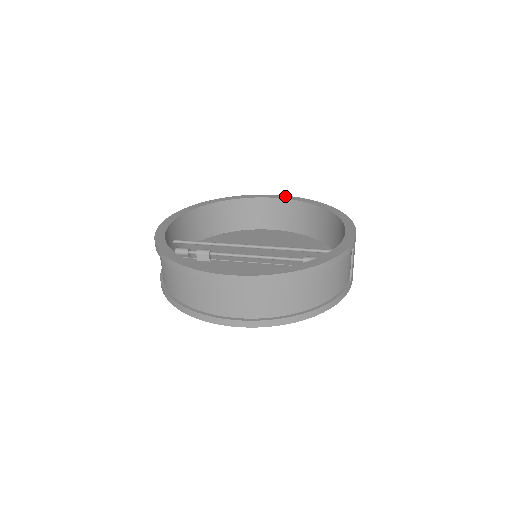
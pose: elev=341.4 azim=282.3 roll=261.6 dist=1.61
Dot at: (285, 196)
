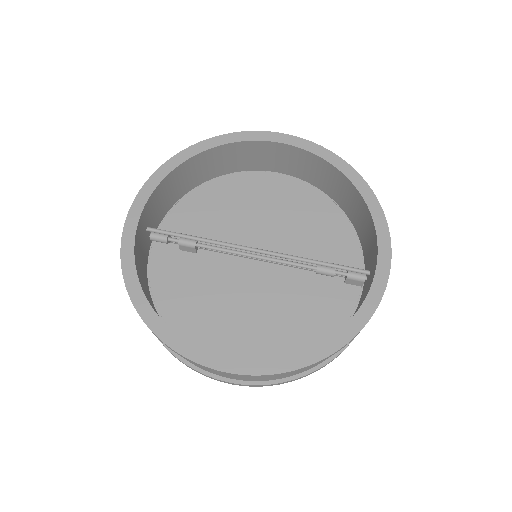
Dot at: (299, 140)
